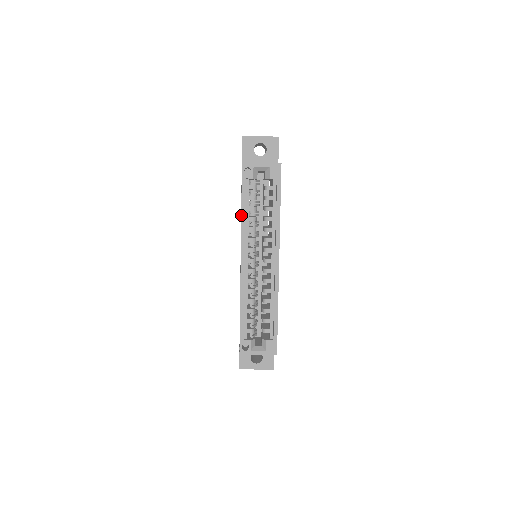
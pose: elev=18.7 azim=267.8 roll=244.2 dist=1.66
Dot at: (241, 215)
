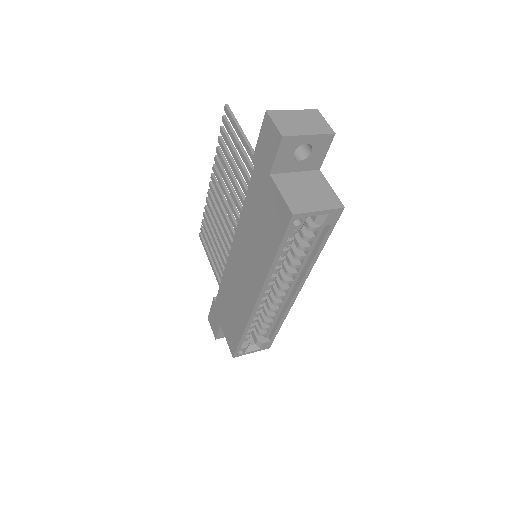
Dot at: (271, 266)
